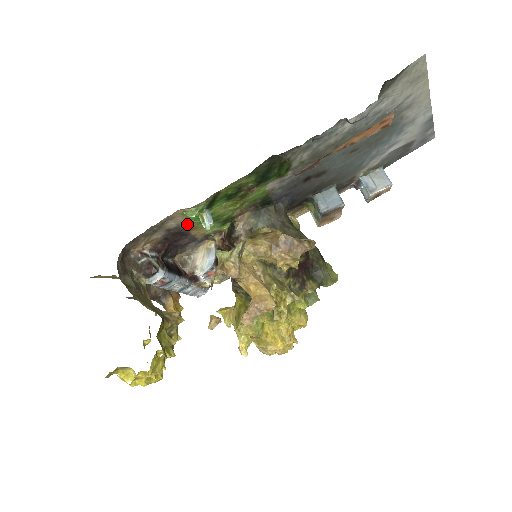
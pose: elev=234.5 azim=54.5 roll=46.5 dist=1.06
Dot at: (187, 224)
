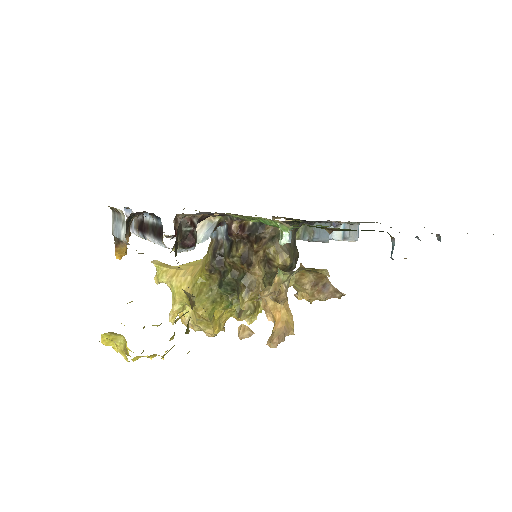
Dot at: occluded
